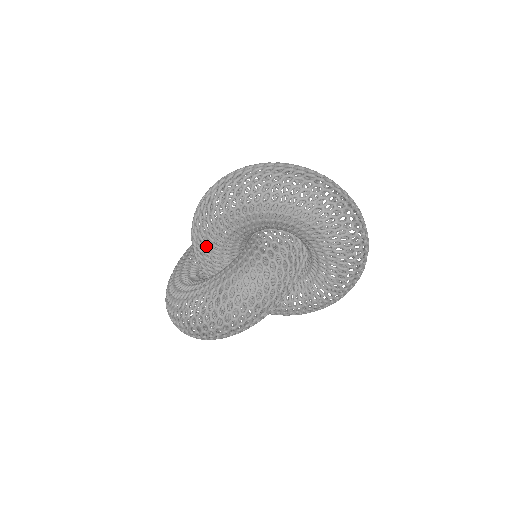
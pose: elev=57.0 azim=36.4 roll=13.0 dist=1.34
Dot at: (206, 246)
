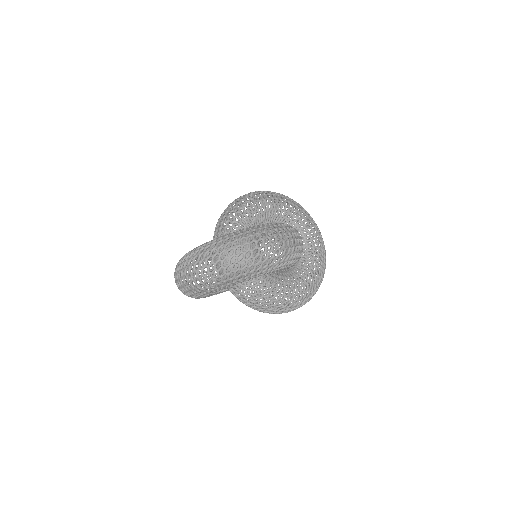
Dot at: occluded
